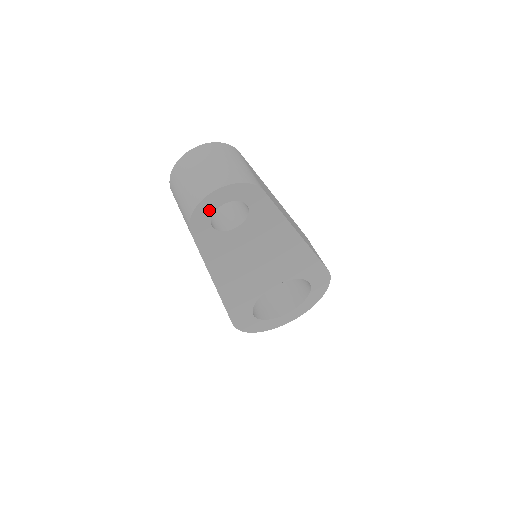
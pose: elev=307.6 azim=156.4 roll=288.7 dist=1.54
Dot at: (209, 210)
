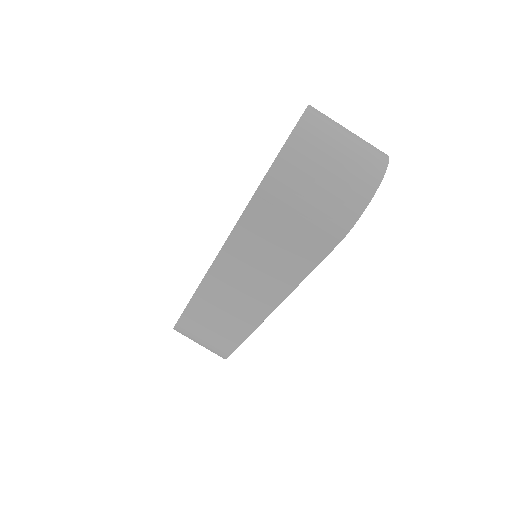
Dot at: occluded
